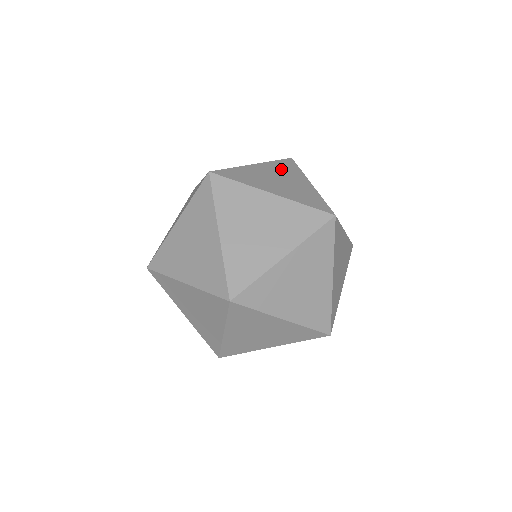
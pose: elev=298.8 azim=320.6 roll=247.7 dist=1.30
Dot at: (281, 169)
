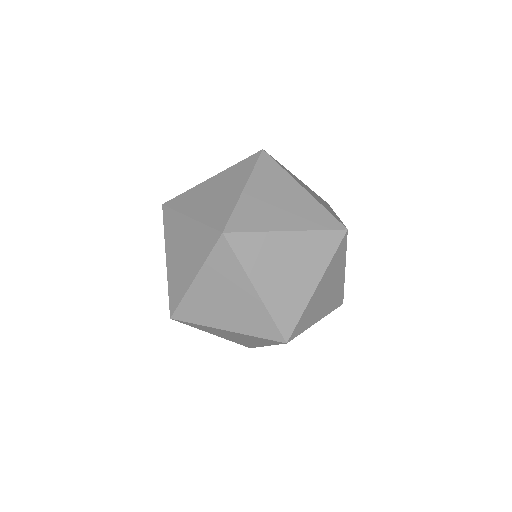
Dot at: (310, 250)
